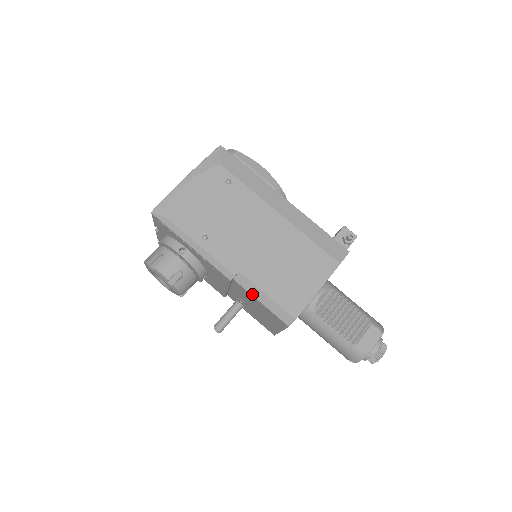
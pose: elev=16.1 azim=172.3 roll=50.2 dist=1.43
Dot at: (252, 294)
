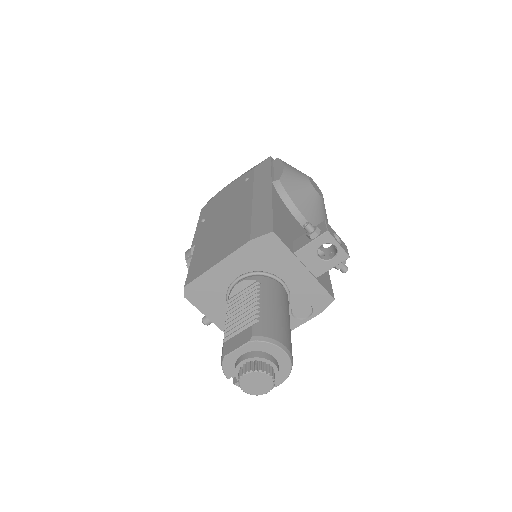
Dot at: occluded
